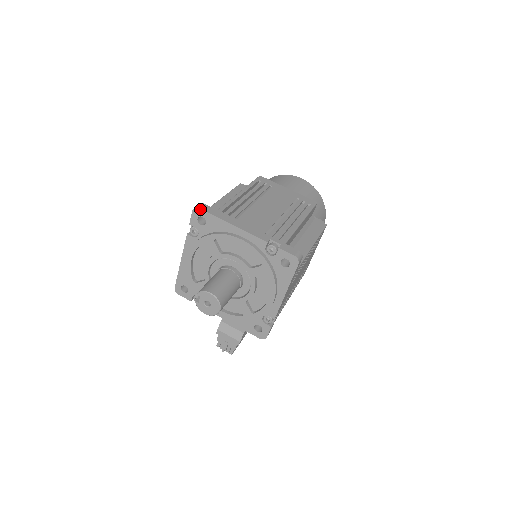
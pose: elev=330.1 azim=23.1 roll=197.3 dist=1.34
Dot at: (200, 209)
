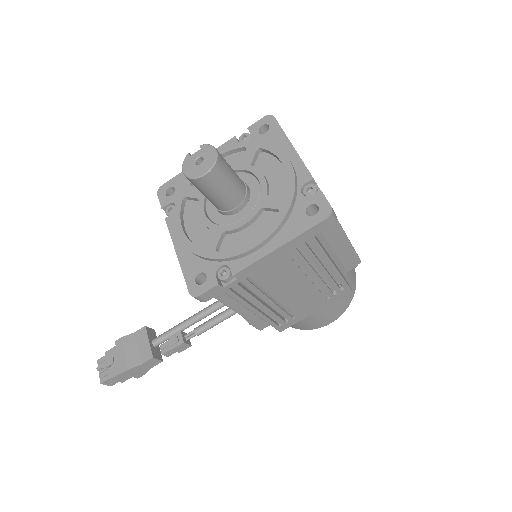
Dot at: (274, 117)
